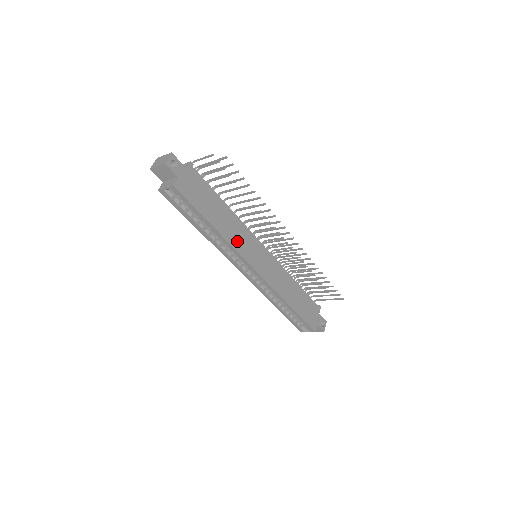
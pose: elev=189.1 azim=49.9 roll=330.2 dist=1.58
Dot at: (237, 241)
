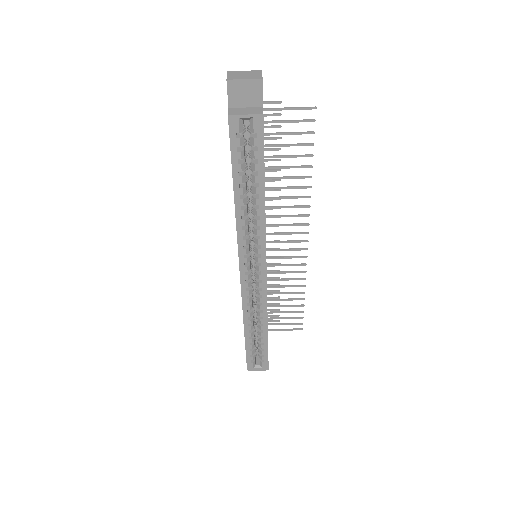
Dot at: occluded
